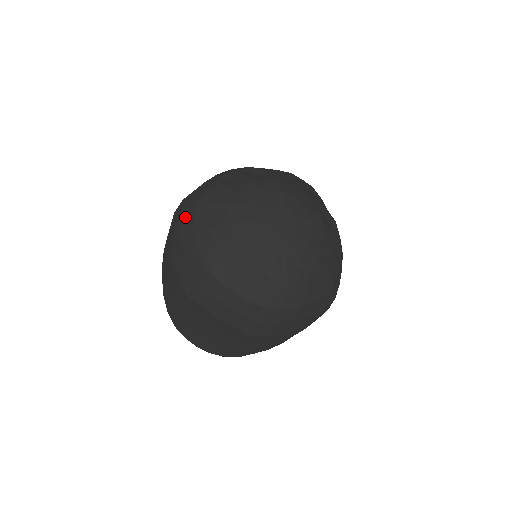
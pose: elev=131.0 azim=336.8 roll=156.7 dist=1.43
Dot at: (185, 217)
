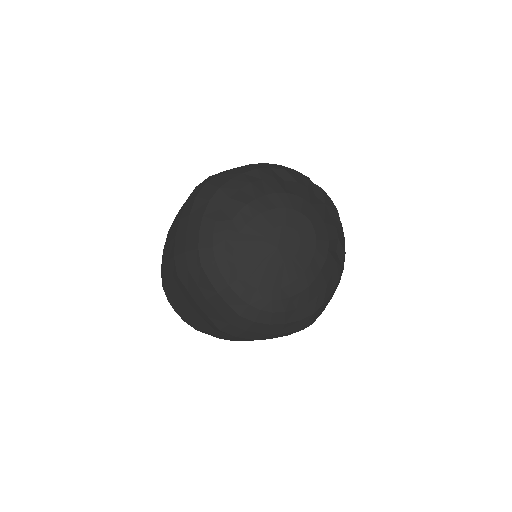
Dot at: (201, 199)
